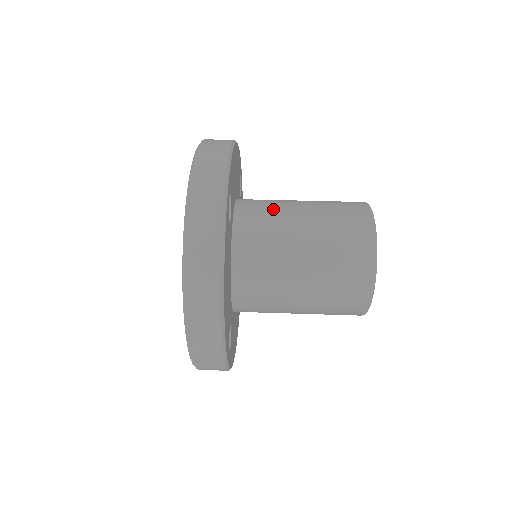
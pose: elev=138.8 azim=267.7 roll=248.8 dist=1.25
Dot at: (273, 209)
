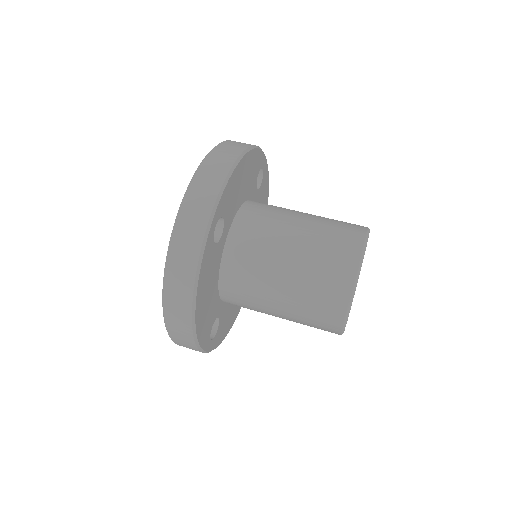
Dot at: (269, 227)
